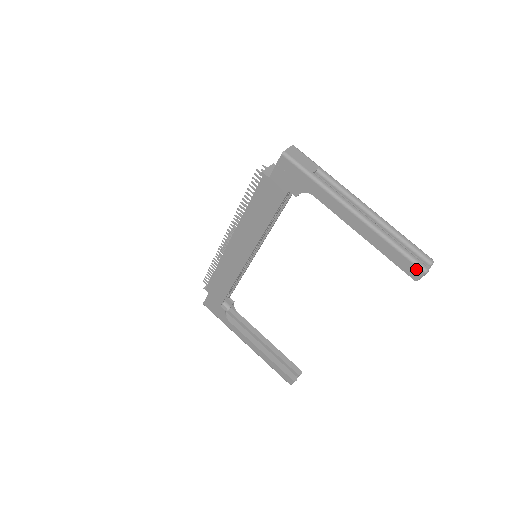
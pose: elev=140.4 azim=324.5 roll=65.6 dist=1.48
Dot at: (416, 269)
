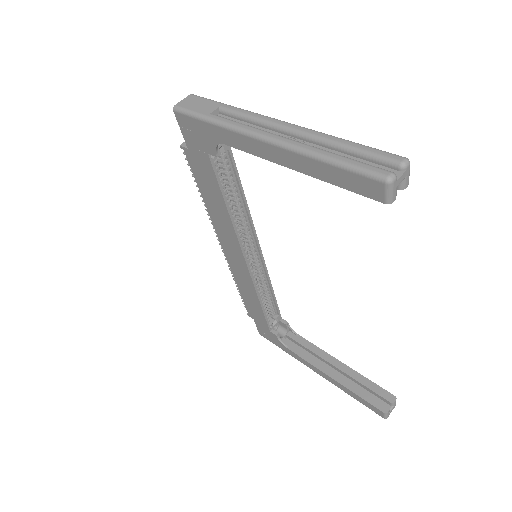
Dot at: (373, 183)
